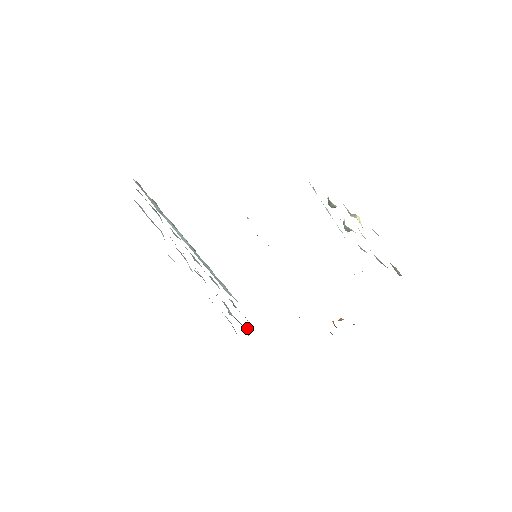
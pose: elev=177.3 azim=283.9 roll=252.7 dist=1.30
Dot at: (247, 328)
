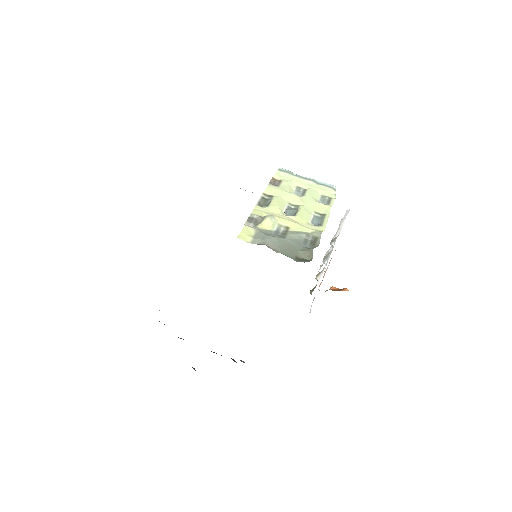
Dot at: occluded
